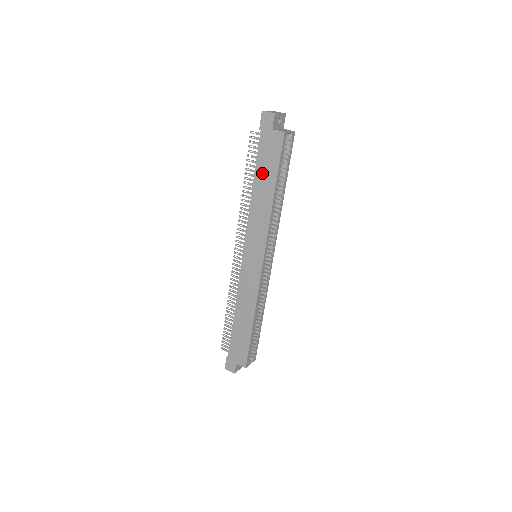
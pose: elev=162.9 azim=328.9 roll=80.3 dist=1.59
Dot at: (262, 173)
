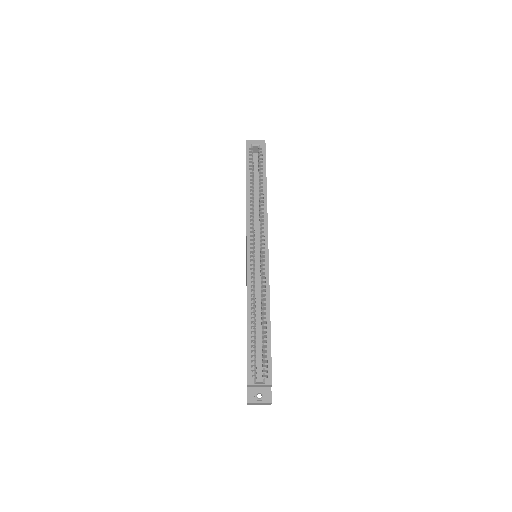
Dot at: occluded
